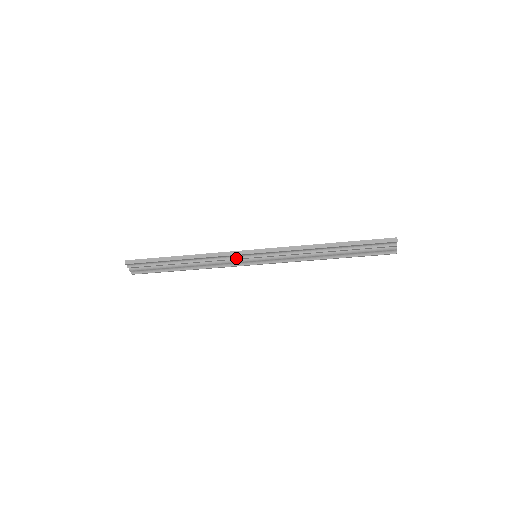
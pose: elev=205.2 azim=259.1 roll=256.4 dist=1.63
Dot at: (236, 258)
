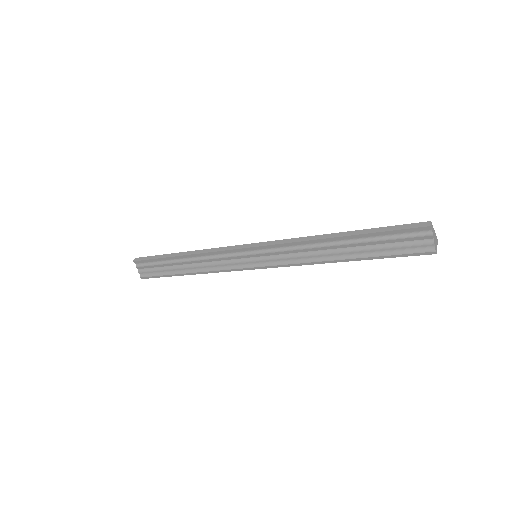
Dot at: (233, 256)
